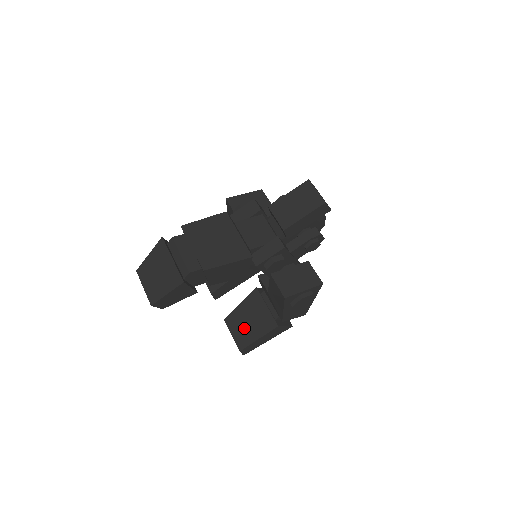
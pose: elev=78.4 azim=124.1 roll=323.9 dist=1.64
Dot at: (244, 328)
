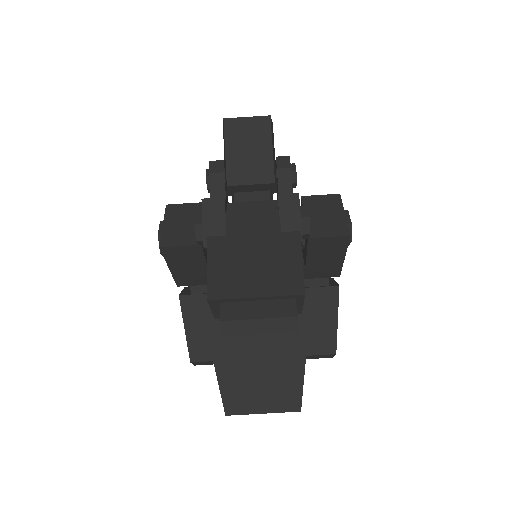
Dot at: (313, 333)
